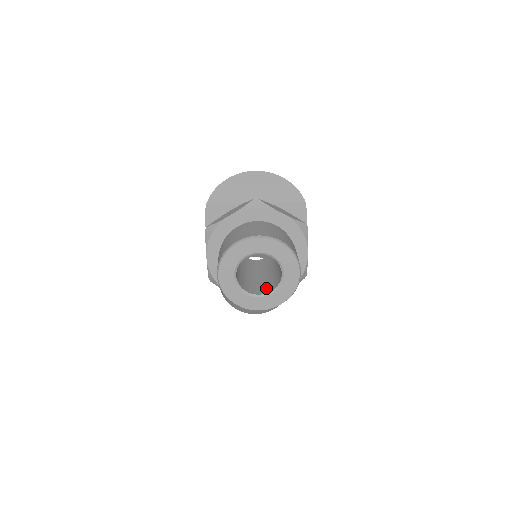
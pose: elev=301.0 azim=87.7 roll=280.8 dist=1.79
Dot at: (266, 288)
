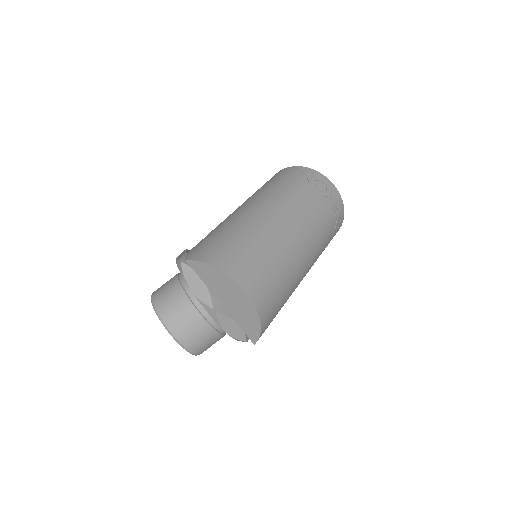
Dot at: occluded
